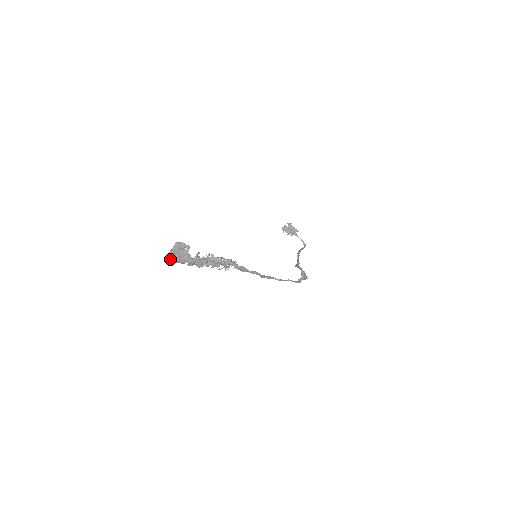
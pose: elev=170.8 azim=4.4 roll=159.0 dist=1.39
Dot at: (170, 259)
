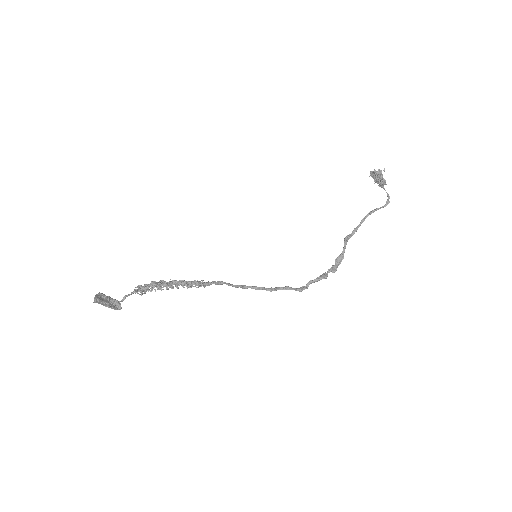
Dot at: occluded
